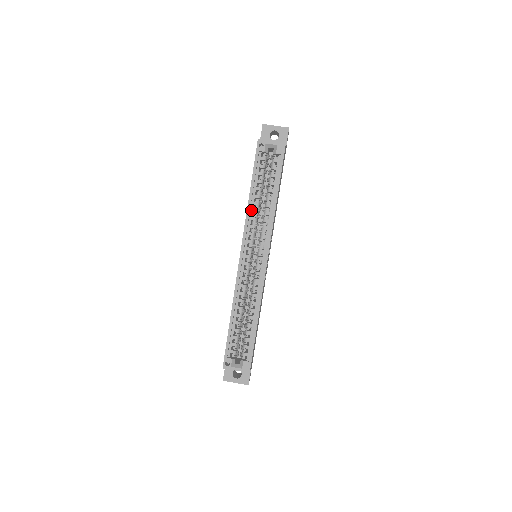
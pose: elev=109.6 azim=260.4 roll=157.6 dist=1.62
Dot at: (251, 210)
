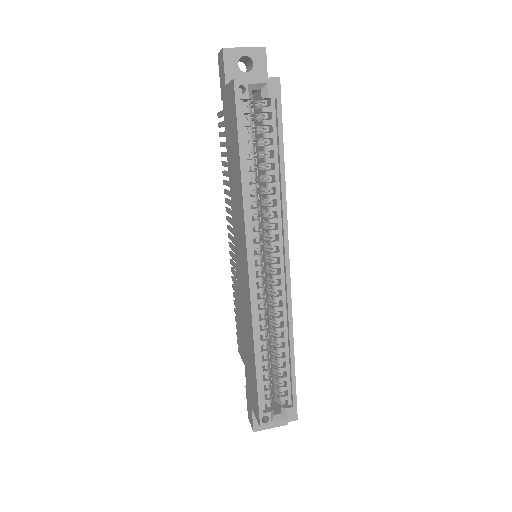
Dot at: (248, 198)
